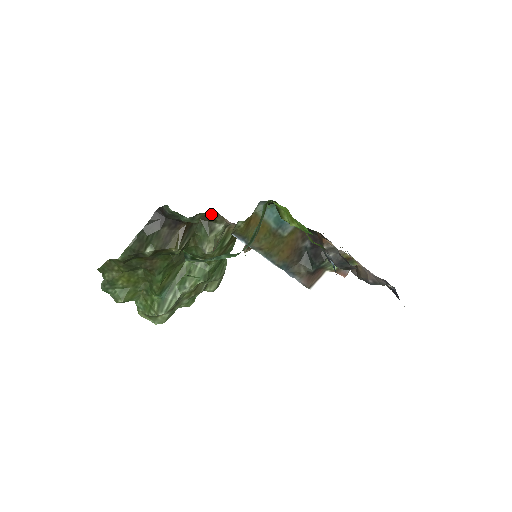
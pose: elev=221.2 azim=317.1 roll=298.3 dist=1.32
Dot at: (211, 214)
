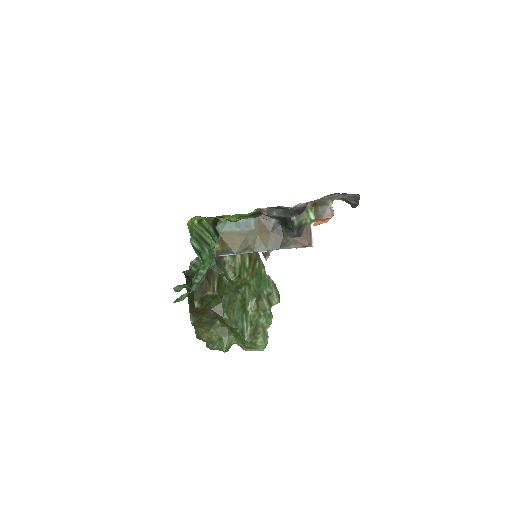
Dot at: occluded
